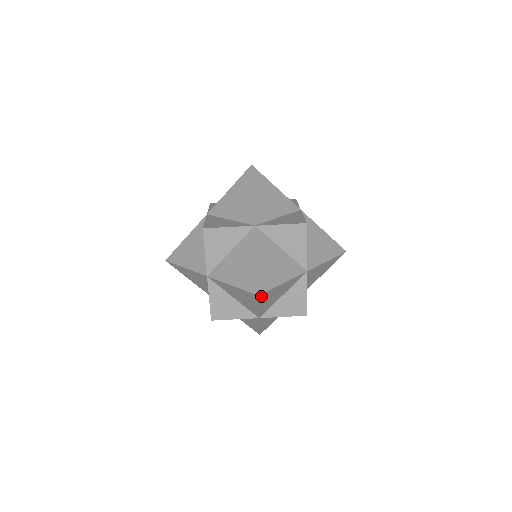
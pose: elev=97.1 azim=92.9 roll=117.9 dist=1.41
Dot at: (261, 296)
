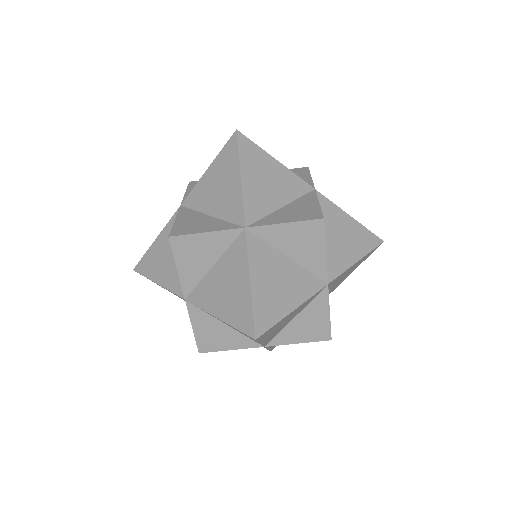
Dot at: (260, 337)
